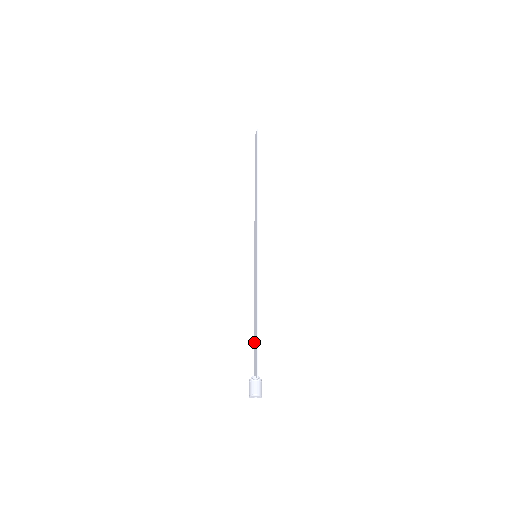
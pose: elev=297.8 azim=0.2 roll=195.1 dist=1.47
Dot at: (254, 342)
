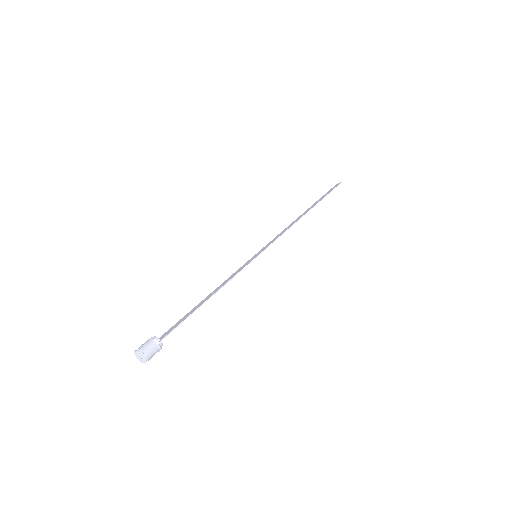
Dot at: (187, 314)
